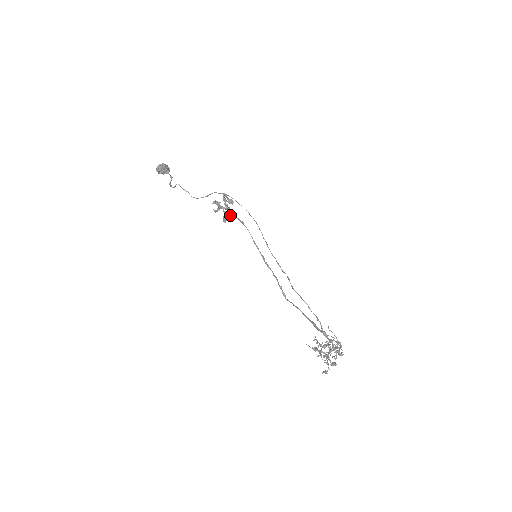
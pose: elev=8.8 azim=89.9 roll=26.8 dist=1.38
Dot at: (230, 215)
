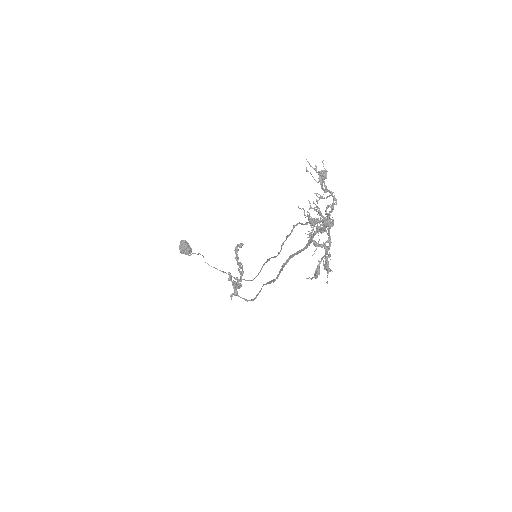
Dot at: (240, 265)
